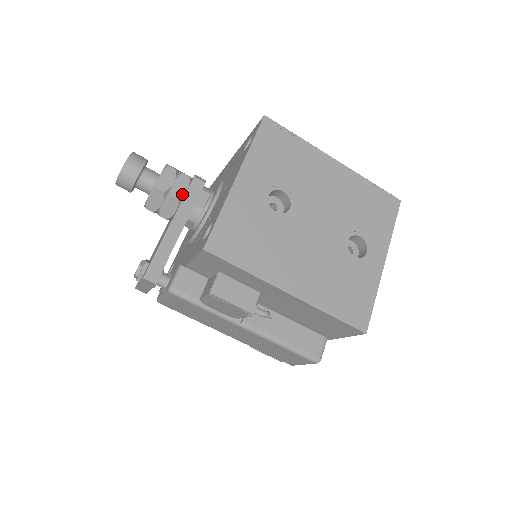
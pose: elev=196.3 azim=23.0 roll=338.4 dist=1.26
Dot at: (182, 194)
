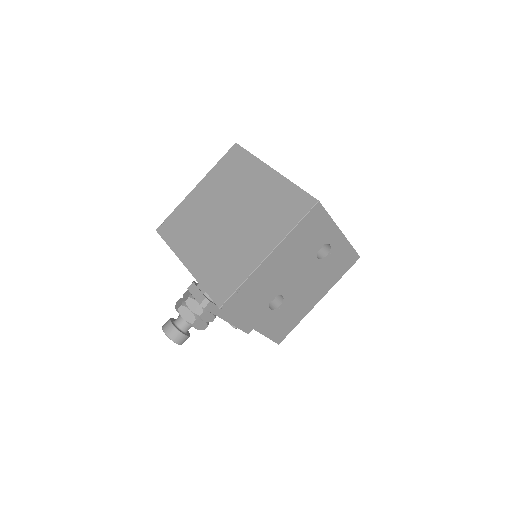
Dot at: (213, 316)
